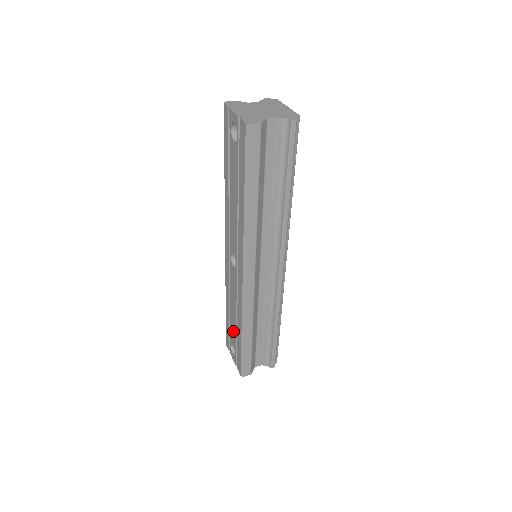
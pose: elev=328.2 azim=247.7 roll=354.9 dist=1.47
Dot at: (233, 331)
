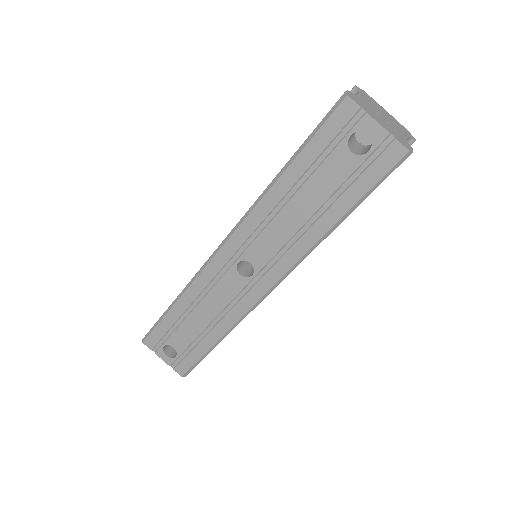
Dot at: (186, 334)
